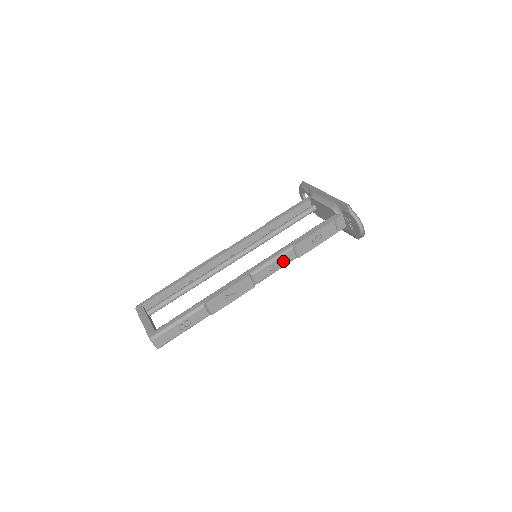
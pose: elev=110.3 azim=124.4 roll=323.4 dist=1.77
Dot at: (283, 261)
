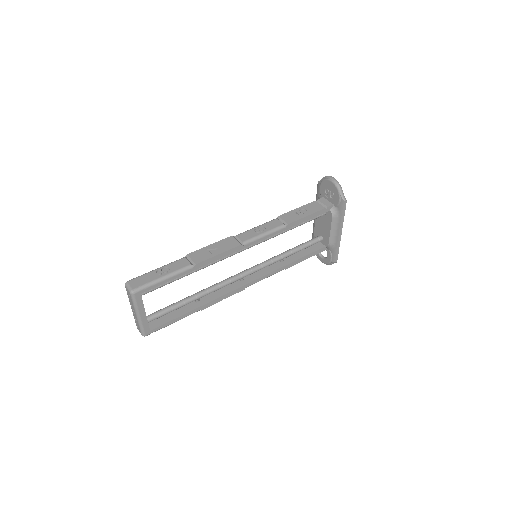
Dot at: (269, 227)
